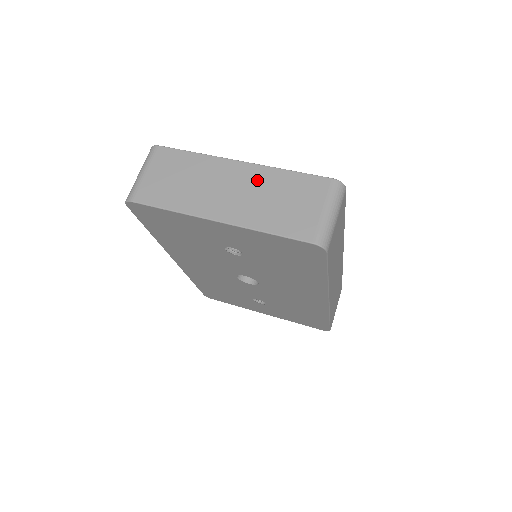
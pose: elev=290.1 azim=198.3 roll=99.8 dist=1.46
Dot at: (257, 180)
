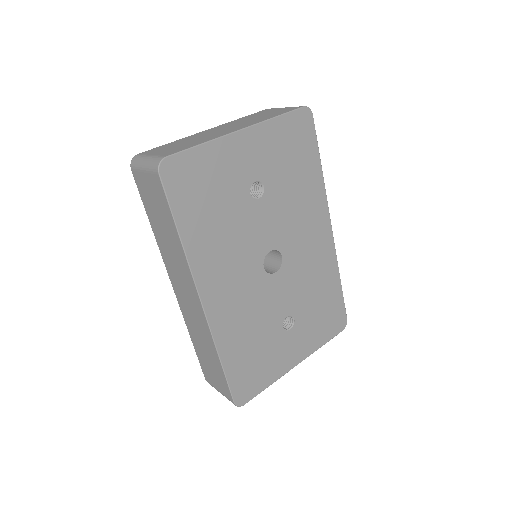
Dot at: (231, 124)
